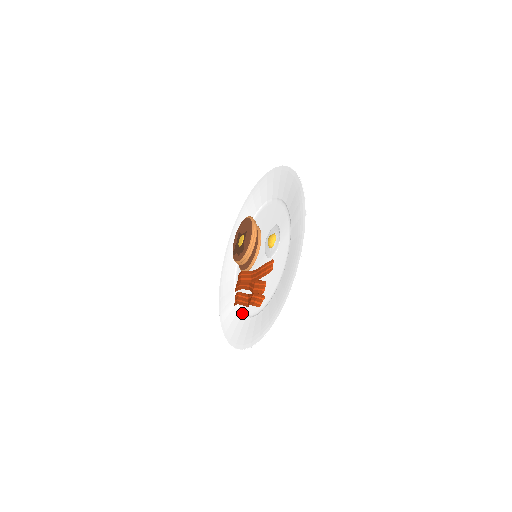
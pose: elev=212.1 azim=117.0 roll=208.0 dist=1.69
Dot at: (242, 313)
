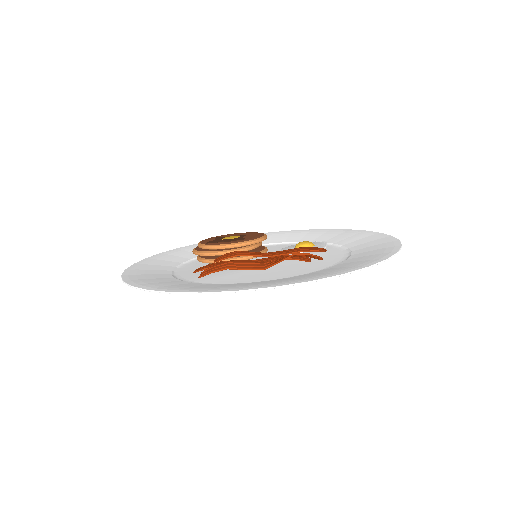
Dot at: (225, 283)
